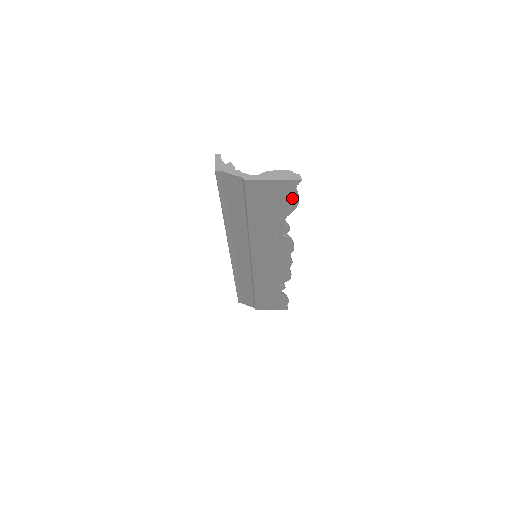
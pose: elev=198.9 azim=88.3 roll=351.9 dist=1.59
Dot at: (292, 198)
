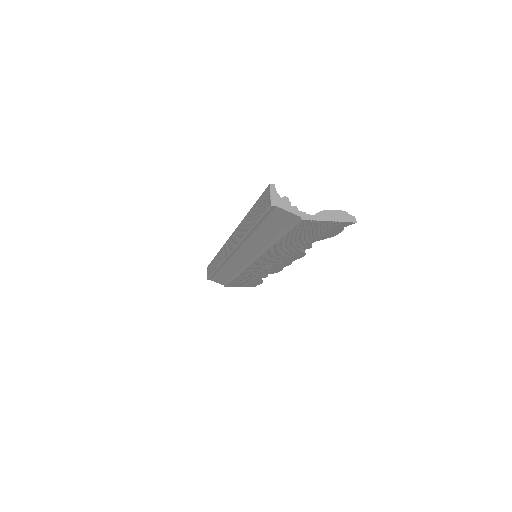
Dot at: (335, 231)
